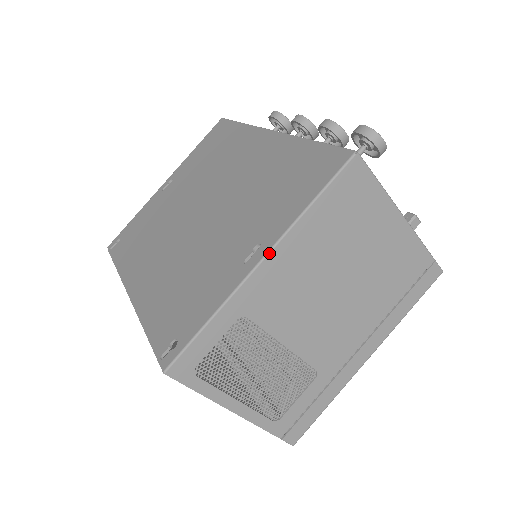
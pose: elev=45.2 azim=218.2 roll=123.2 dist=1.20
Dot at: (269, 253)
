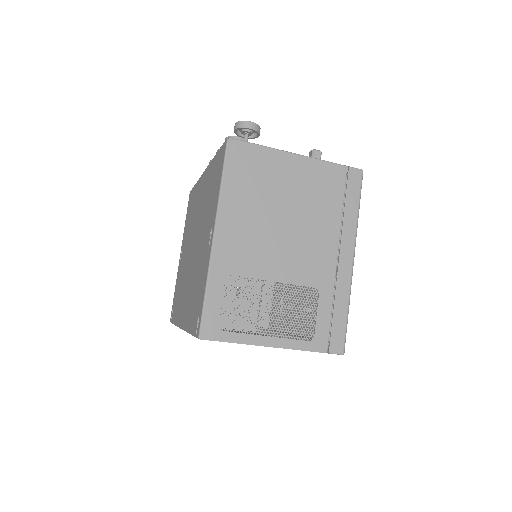
Dot at: (215, 227)
